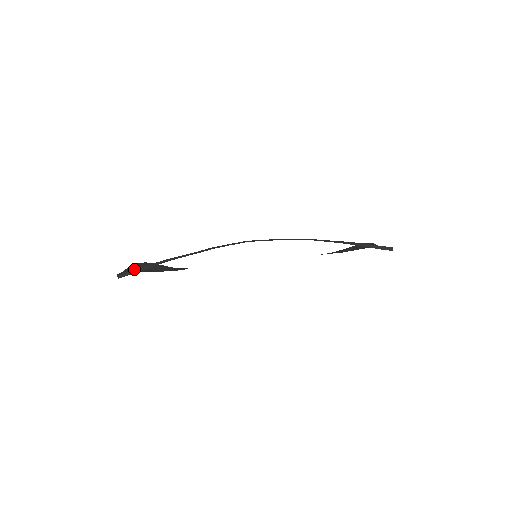
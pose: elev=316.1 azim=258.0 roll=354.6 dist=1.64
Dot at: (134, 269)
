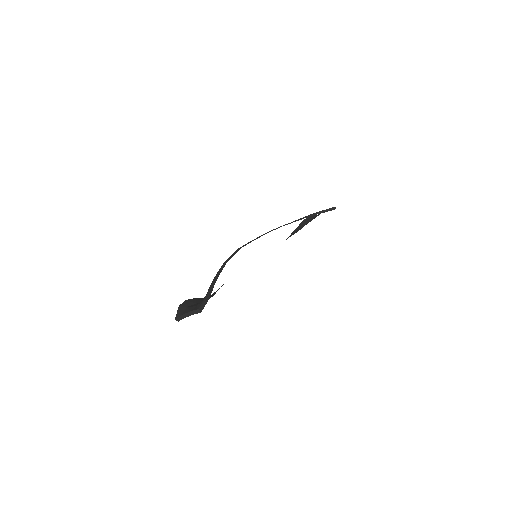
Dot at: occluded
